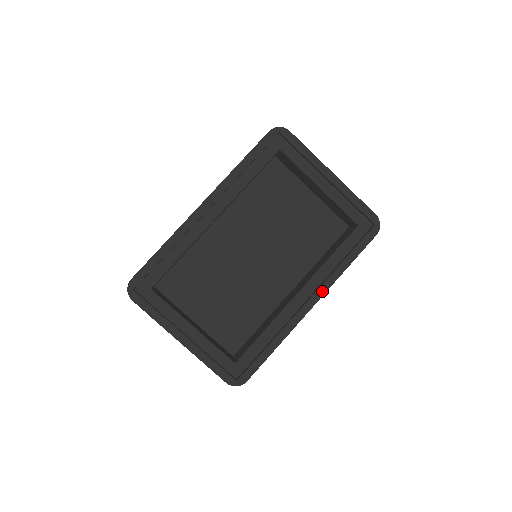
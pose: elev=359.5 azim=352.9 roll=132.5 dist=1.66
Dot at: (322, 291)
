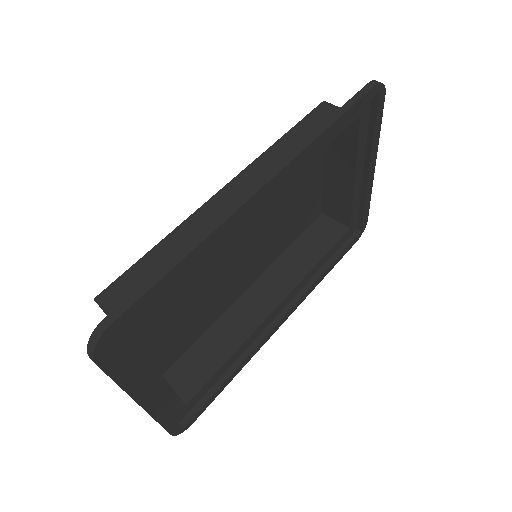
Dot at: (298, 305)
